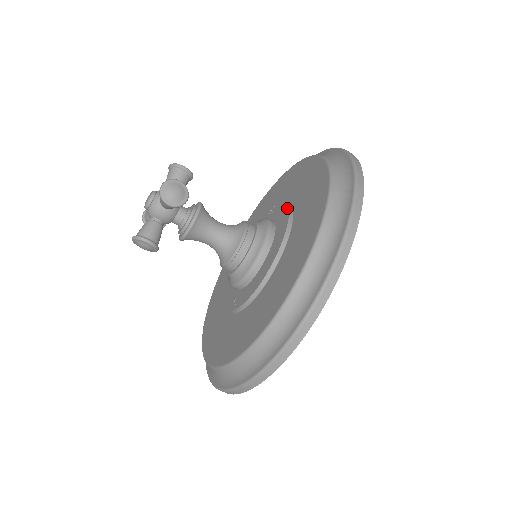
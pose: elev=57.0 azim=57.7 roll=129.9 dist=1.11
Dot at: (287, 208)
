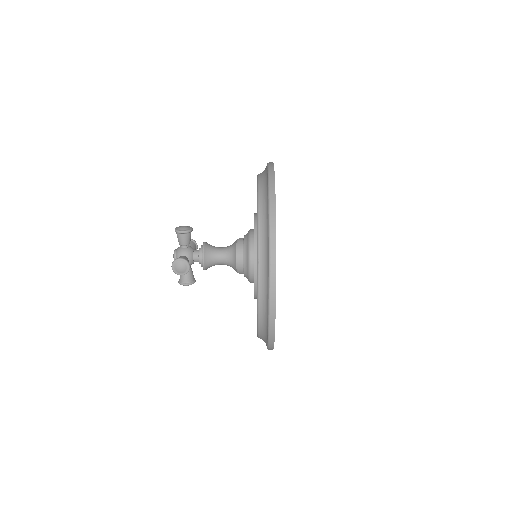
Dot at: occluded
